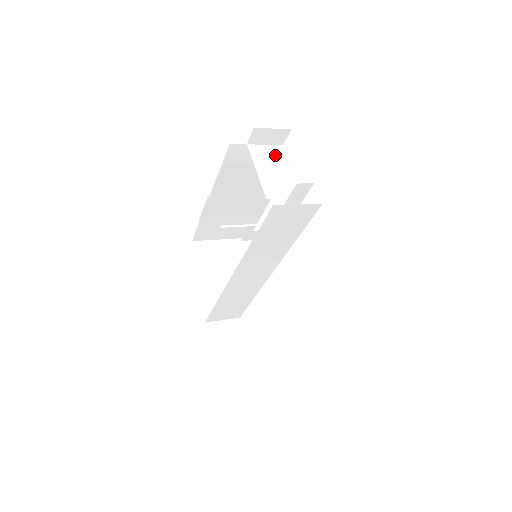
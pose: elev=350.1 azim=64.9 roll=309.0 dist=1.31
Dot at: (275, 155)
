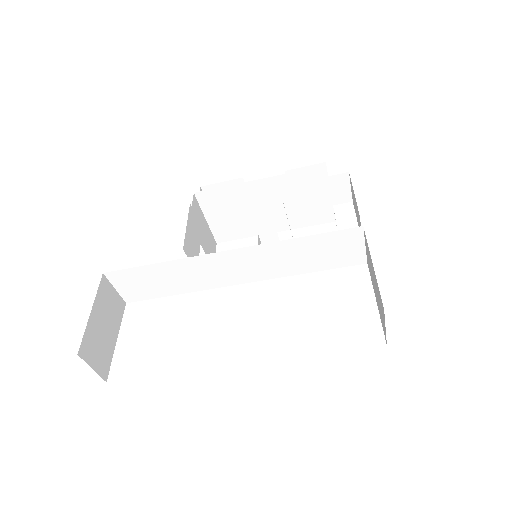
Dot at: occluded
